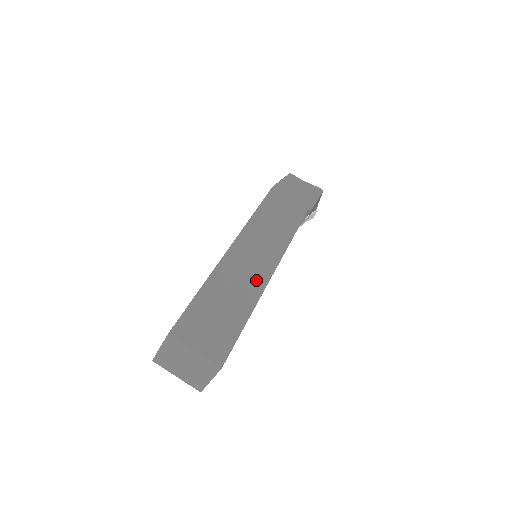
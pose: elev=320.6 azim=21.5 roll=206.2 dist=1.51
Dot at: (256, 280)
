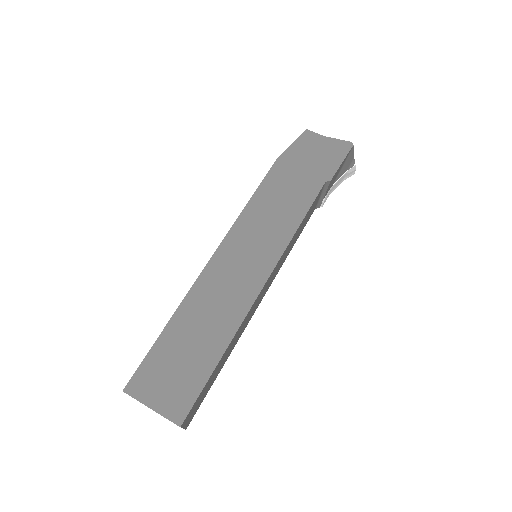
Dot at: (237, 303)
